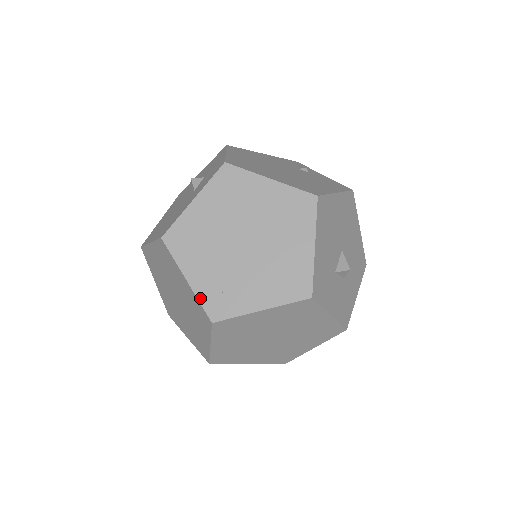
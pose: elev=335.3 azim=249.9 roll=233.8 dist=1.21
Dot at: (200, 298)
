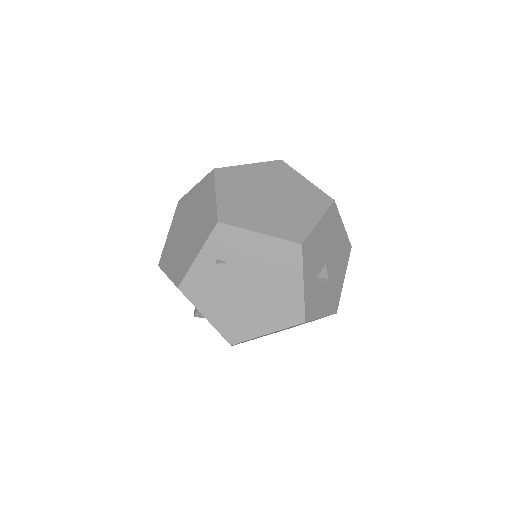
Dot at: (205, 178)
